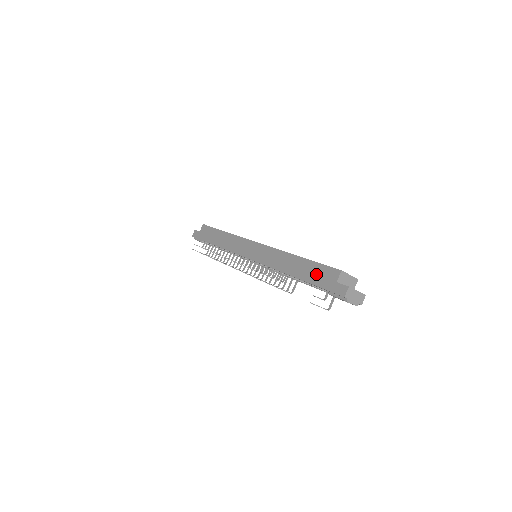
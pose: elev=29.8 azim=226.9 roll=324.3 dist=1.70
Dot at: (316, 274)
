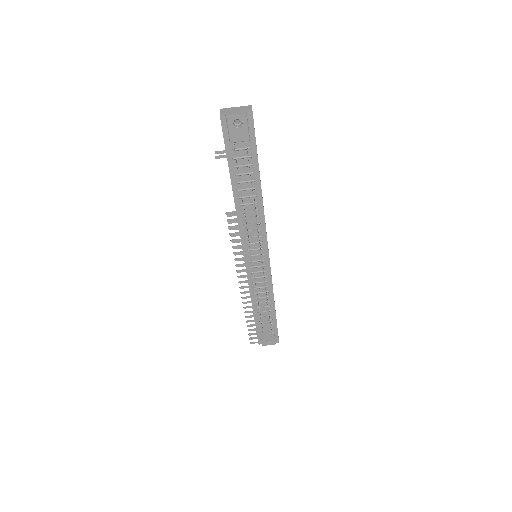
Dot at: occluded
